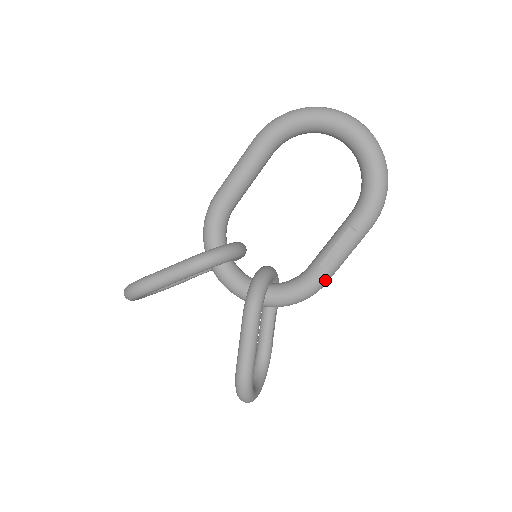
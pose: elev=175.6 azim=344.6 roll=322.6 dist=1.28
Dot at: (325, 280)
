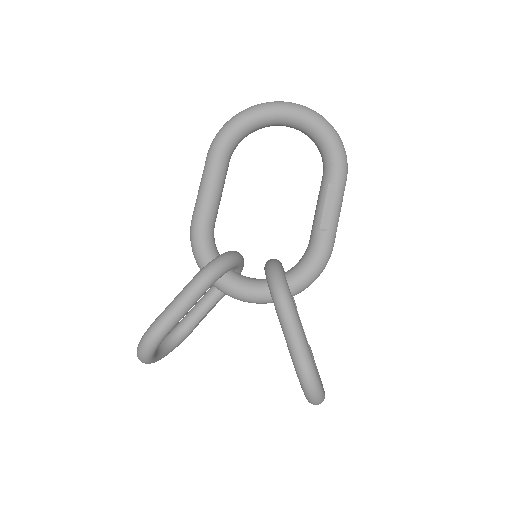
Dot at: (331, 242)
